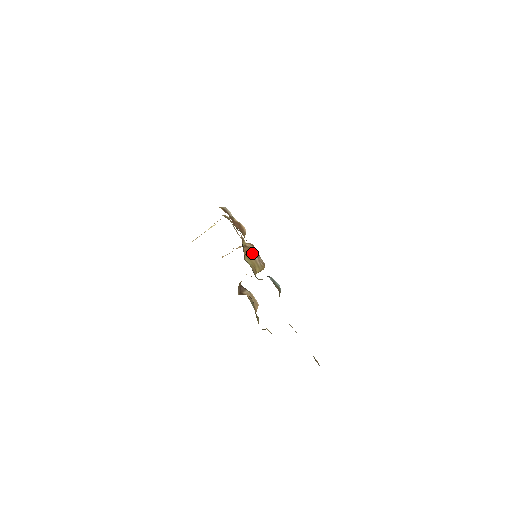
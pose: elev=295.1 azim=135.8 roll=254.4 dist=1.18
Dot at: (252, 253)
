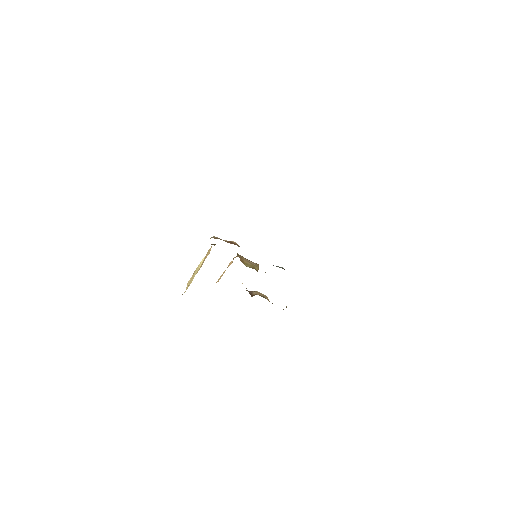
Dot at: (246, 260)
